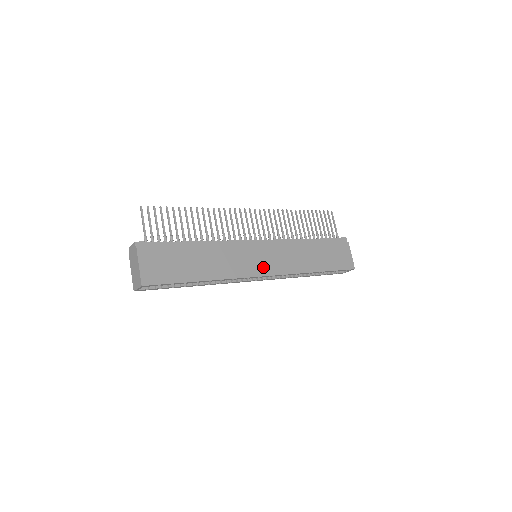
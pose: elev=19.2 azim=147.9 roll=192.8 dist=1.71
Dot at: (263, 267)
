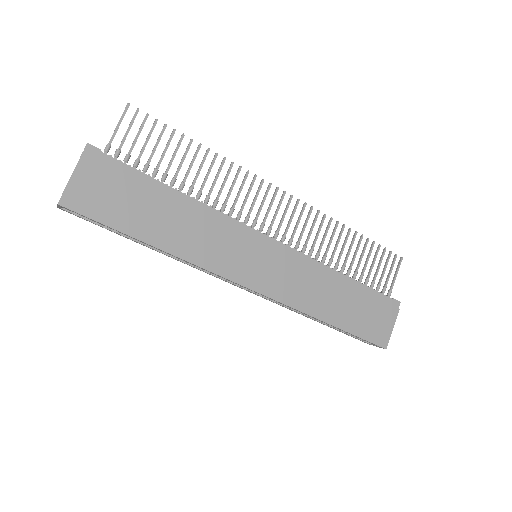
Dot at: (253, 275)
